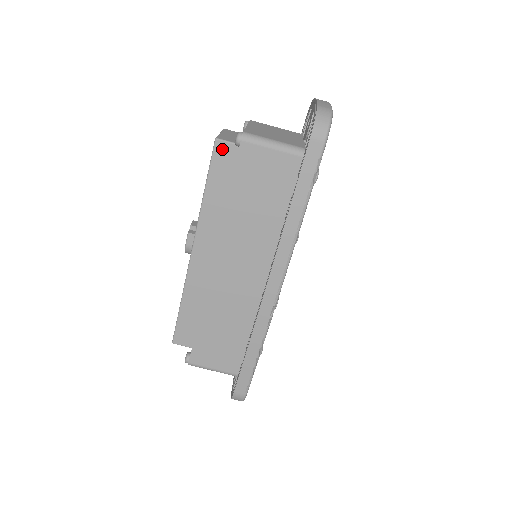
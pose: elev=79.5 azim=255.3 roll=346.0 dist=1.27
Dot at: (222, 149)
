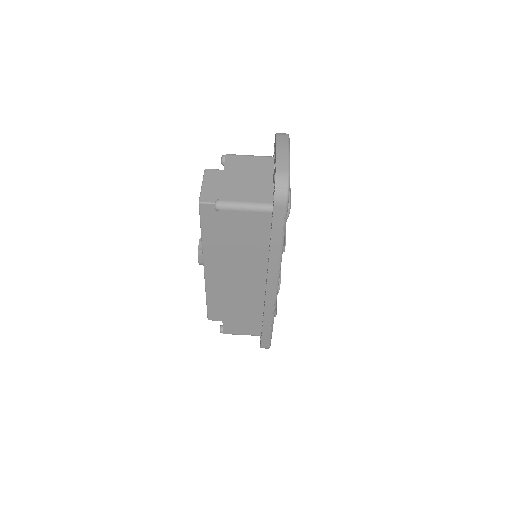
Dot at: (206, 208)
